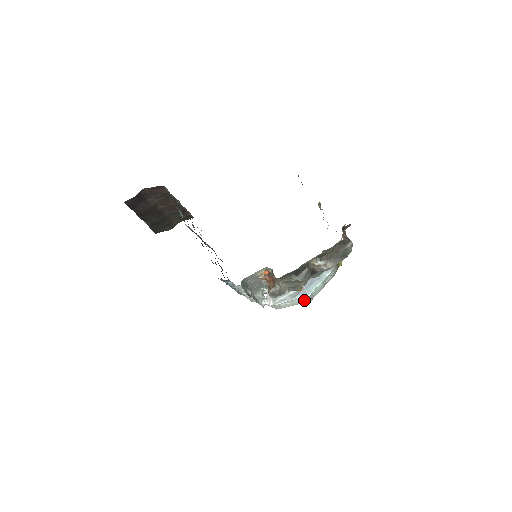
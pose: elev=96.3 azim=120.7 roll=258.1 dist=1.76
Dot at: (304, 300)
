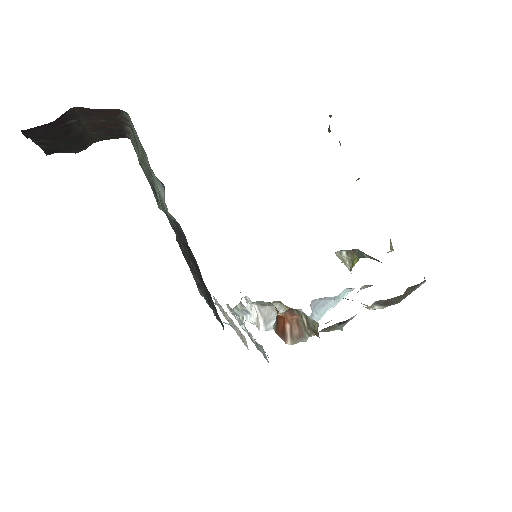
Dot at: occluded
